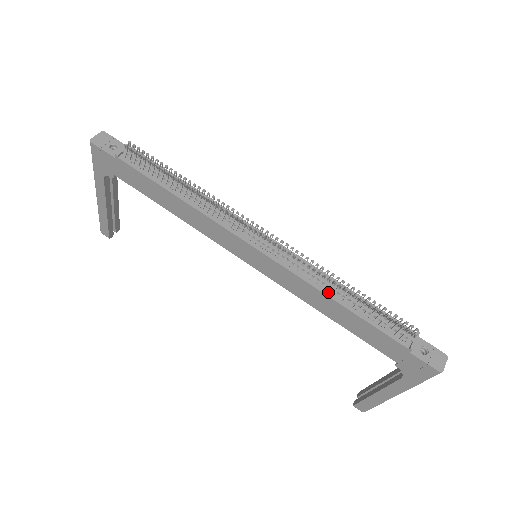
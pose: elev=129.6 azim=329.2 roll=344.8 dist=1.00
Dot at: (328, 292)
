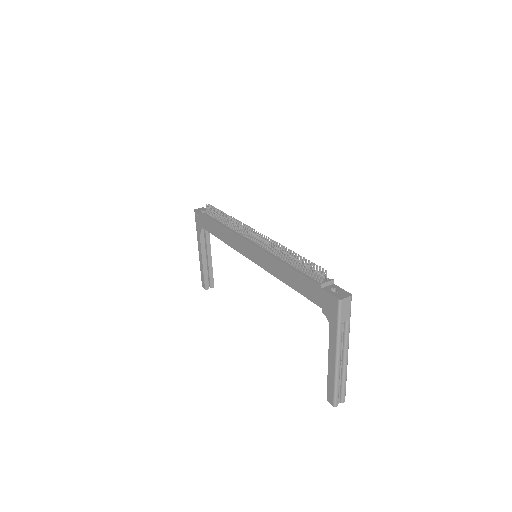
Dot at: (281, 259)
